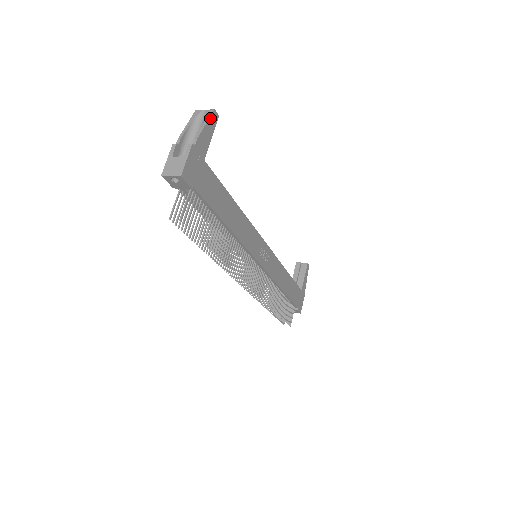
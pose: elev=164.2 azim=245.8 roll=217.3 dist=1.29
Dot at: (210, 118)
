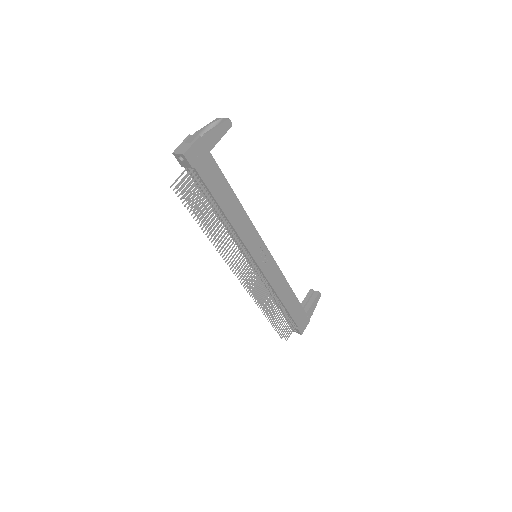
Dot at: (223, 123)
